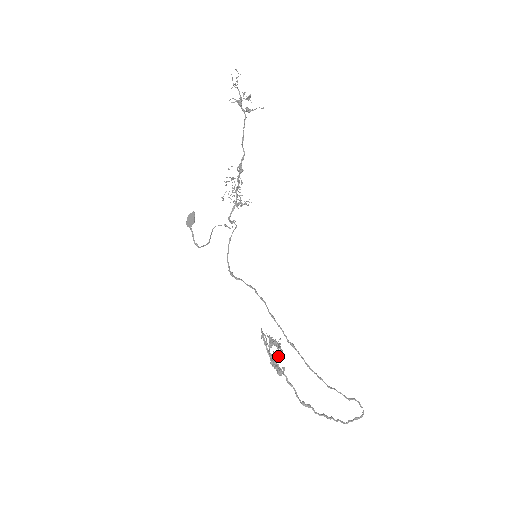
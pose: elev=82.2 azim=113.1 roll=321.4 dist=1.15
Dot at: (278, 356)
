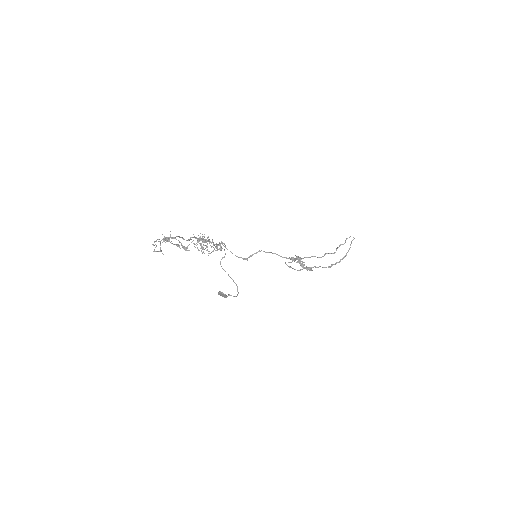
Dot at: (302, 262)
